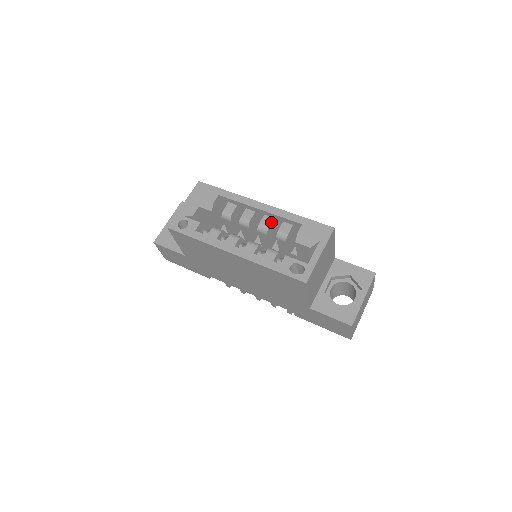
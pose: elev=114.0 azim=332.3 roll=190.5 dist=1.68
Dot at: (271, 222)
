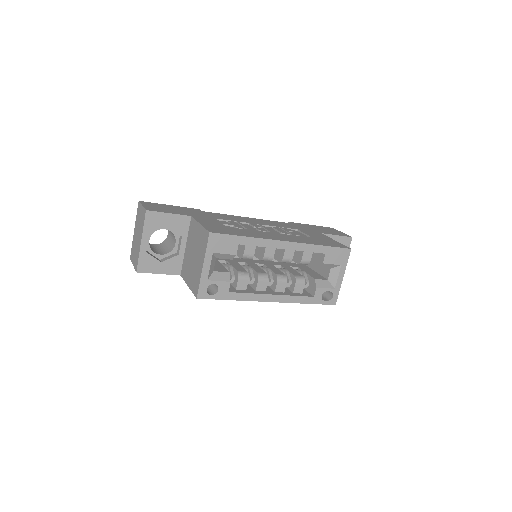
Dot at: occluded
